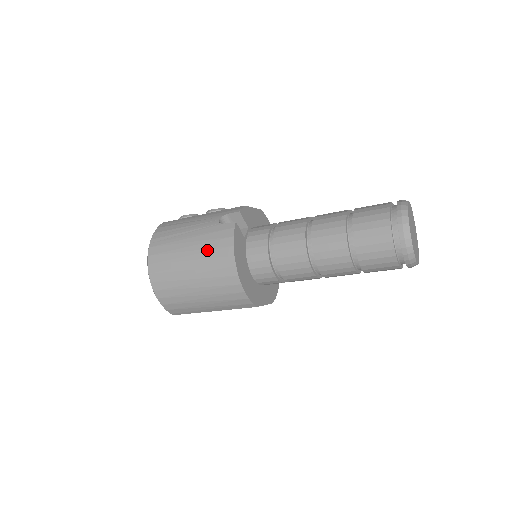
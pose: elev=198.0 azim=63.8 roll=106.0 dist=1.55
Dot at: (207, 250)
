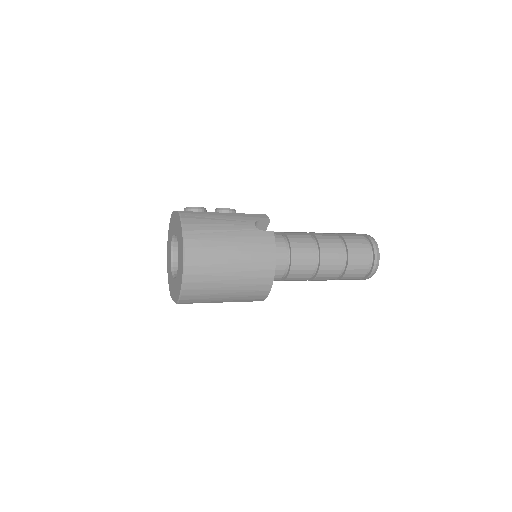
Dot at: (251, 252)
